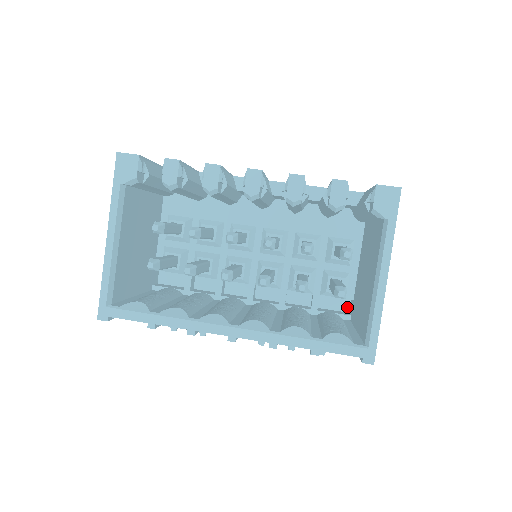
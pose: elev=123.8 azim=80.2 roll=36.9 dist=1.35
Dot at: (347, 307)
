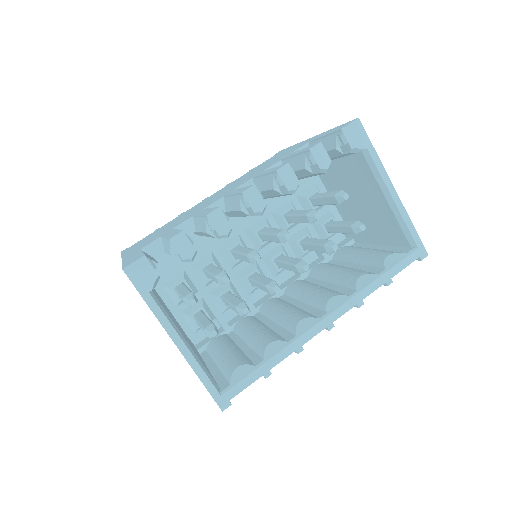
Dot at: (342, 236)
